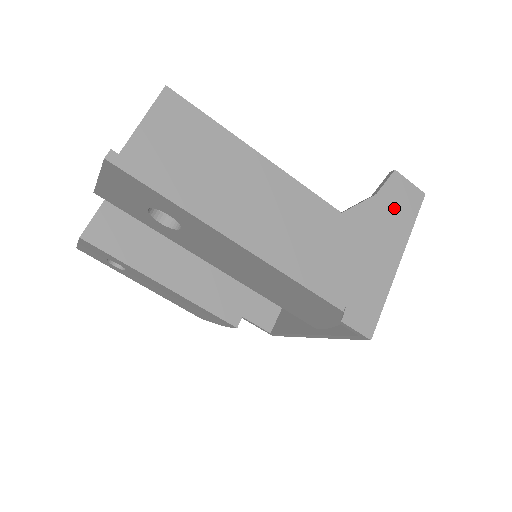
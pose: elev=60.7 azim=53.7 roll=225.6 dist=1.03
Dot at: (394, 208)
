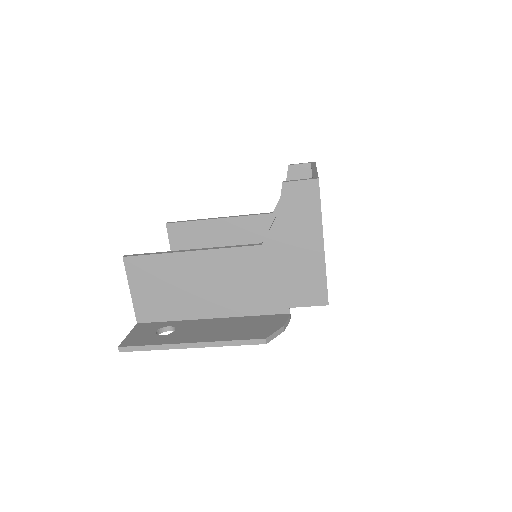
Dot at: (298, 211)
